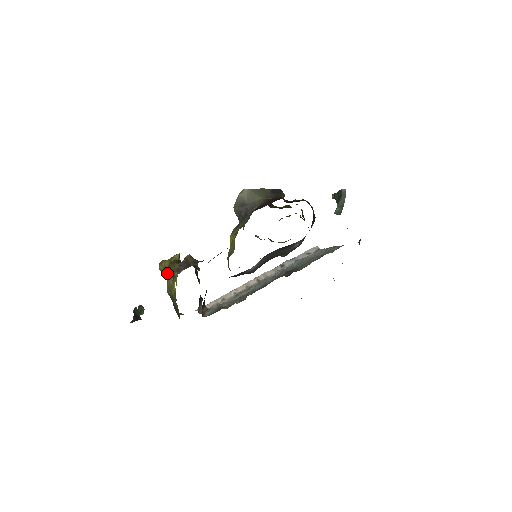
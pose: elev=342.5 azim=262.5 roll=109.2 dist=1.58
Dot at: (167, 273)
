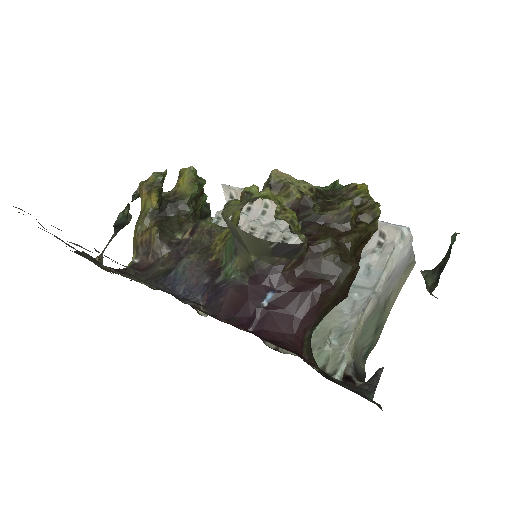
Dot at: (134, 230)
